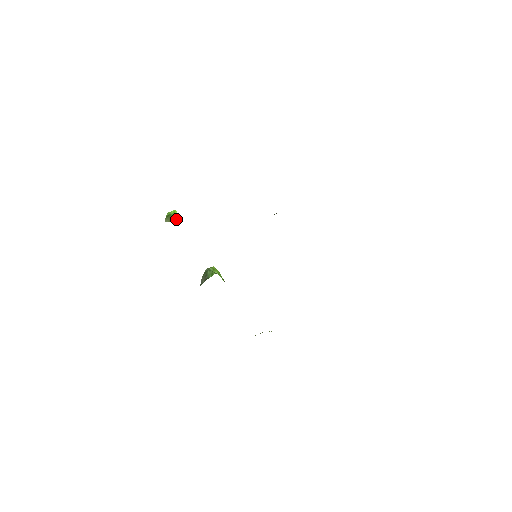
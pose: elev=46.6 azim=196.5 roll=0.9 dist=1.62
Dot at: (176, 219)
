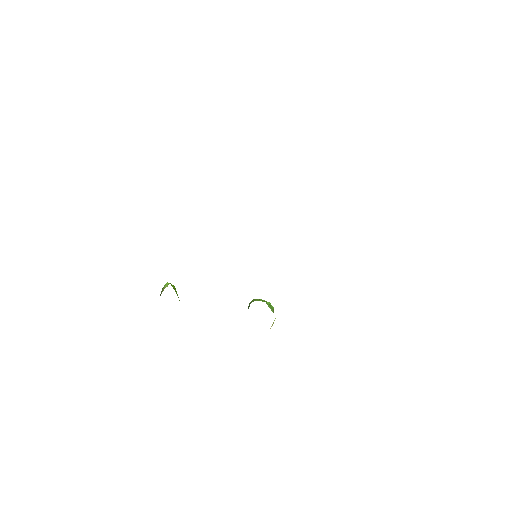
Dot at: occluded
